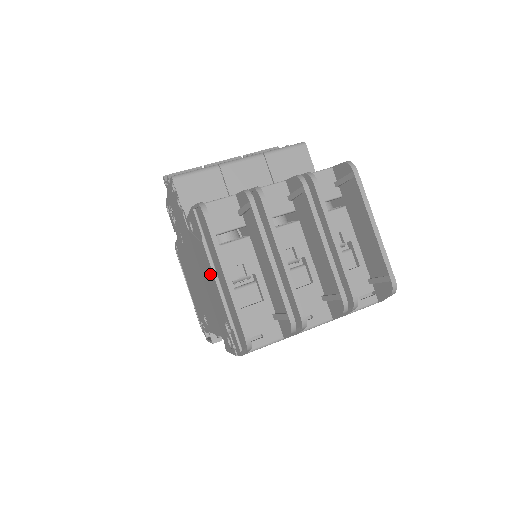
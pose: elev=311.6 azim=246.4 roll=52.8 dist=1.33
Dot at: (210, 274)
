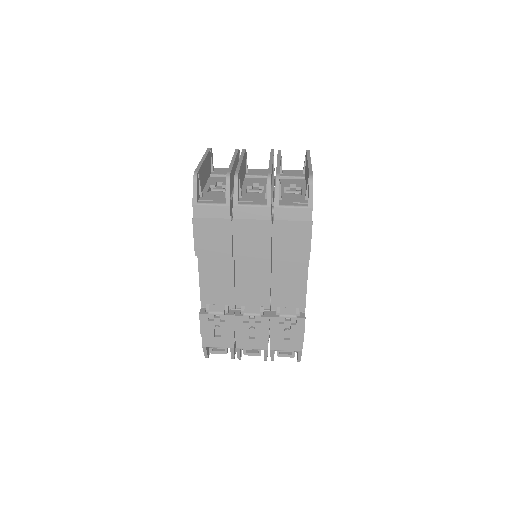
Dot at: occluded
